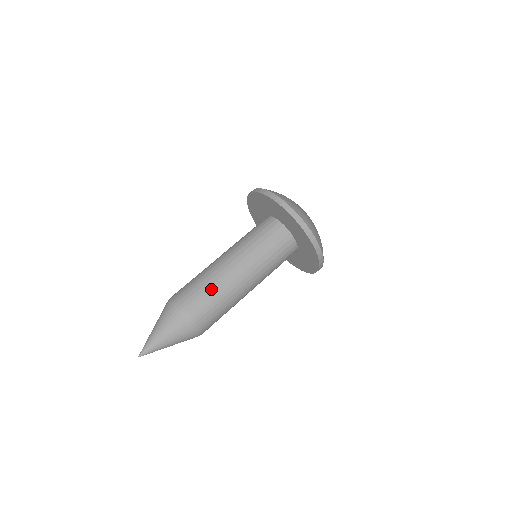
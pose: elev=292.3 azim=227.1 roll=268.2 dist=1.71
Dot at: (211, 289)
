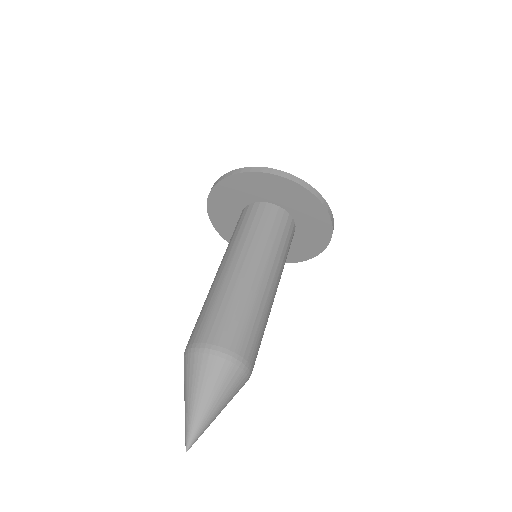
Dot at: (253, 313)
